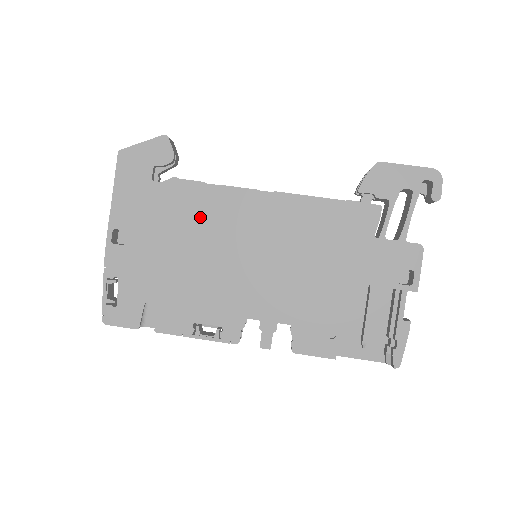
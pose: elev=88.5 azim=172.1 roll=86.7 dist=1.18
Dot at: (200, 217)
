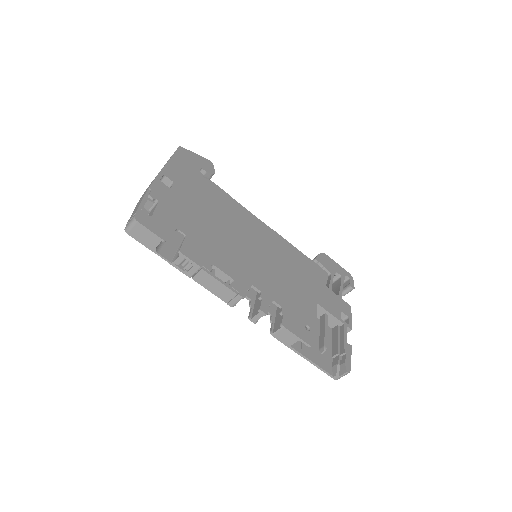
Dot at: (226, 210)
